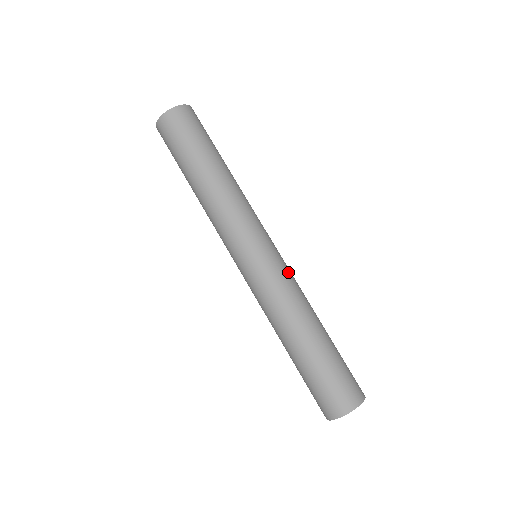
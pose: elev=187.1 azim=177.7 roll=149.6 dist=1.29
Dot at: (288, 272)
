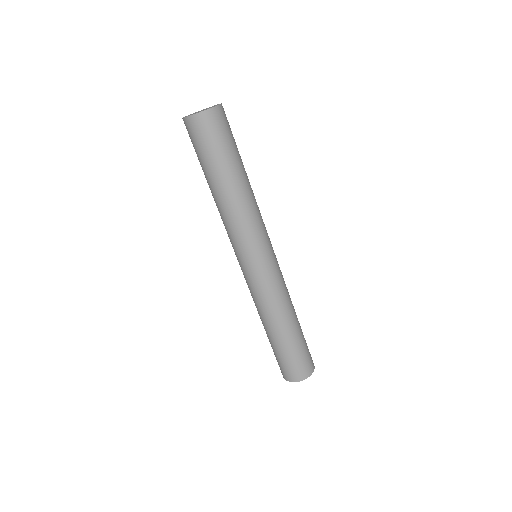
Dot at: (281, 276)
